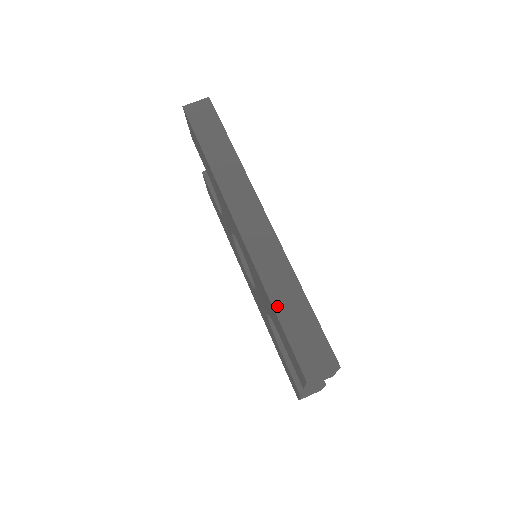
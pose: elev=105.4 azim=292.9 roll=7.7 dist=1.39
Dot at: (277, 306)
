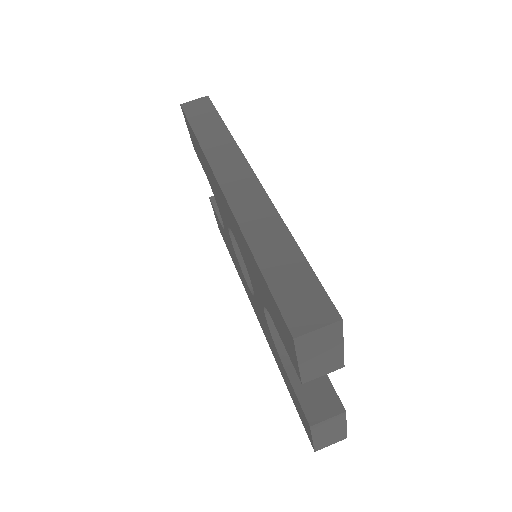
Dot at: (260, 257)
